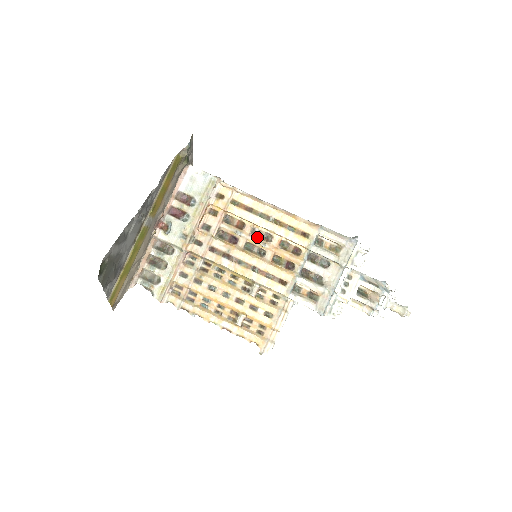
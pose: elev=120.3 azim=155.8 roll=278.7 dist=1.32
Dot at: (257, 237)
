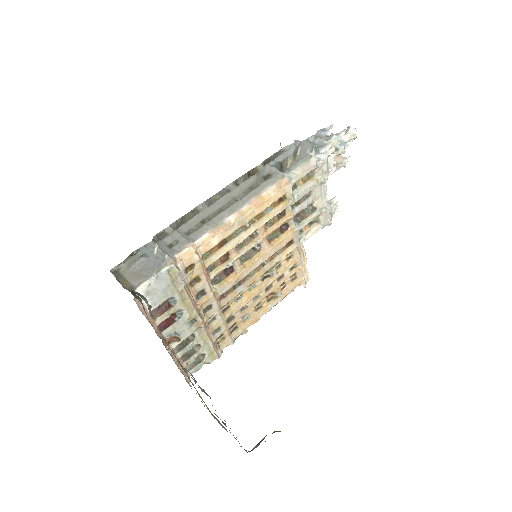
Dot at: (244, 246)
